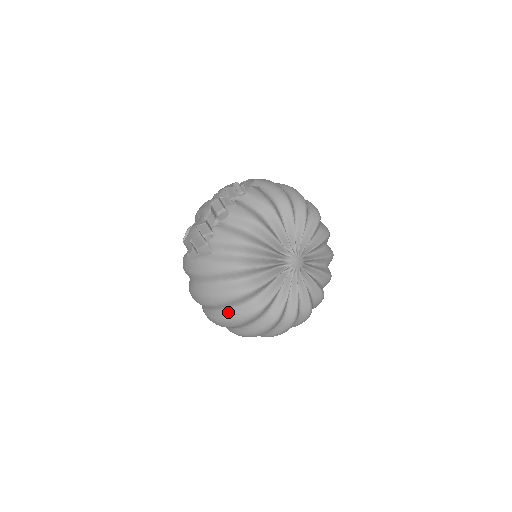
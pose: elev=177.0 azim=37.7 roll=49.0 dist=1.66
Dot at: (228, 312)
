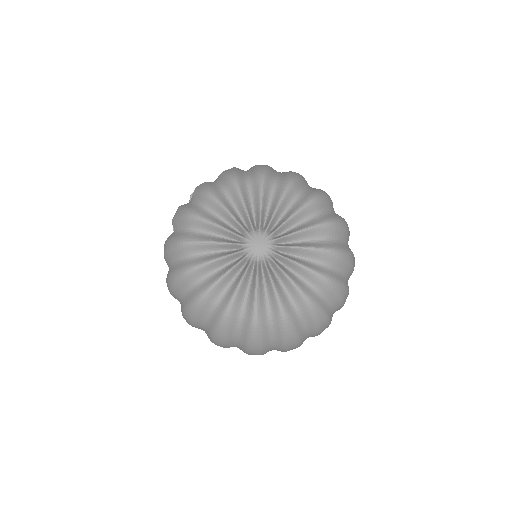
Dot at: (183, 301)
